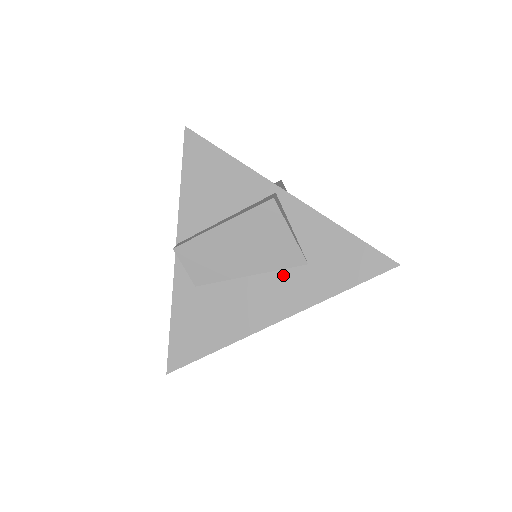
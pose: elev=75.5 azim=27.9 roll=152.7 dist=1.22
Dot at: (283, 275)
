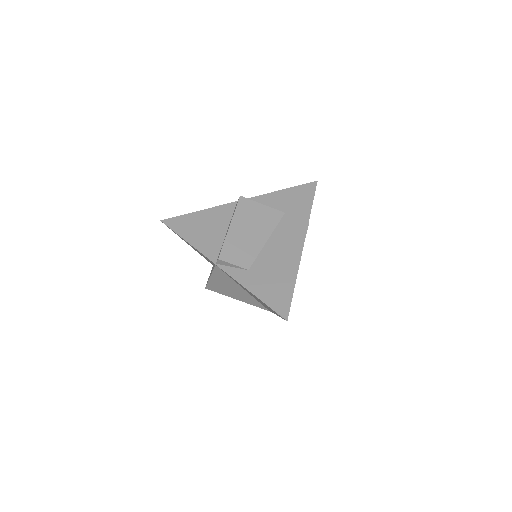
Dot at: (281, 226)
